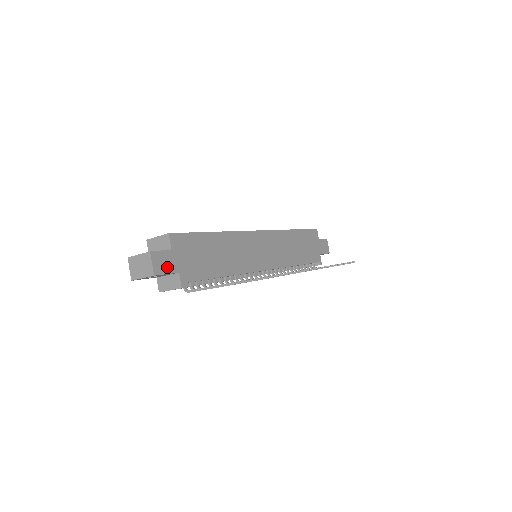
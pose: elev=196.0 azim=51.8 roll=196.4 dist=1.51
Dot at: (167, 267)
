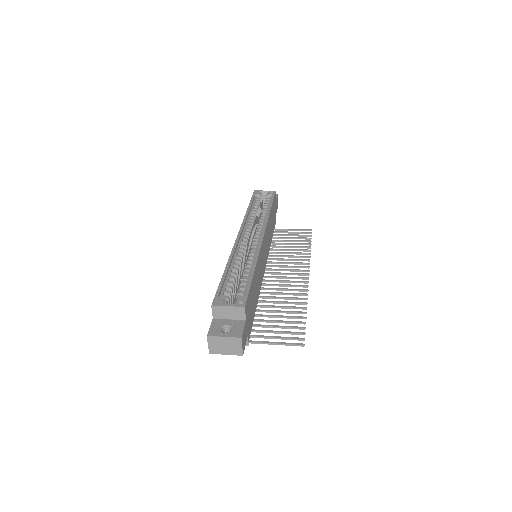
Dot at: (245, 339)
